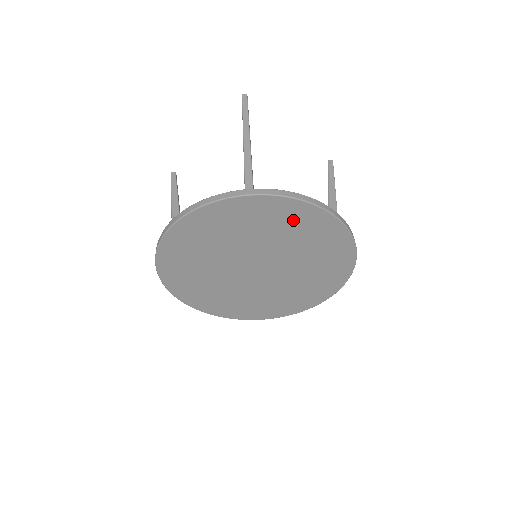
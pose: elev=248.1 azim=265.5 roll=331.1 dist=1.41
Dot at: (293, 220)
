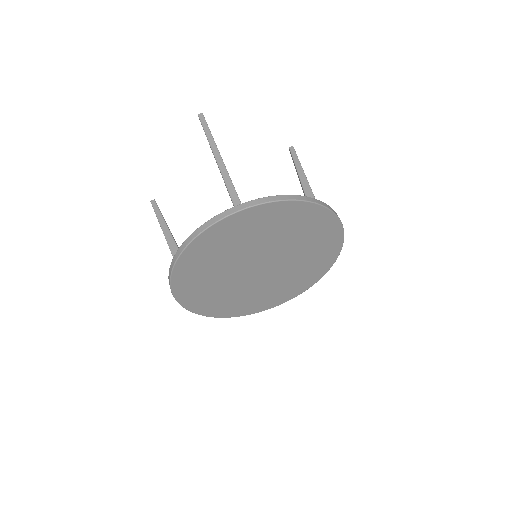
Dot at: (283, 218)
